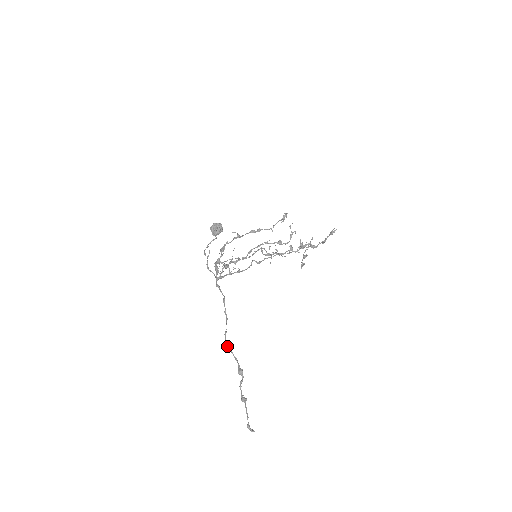
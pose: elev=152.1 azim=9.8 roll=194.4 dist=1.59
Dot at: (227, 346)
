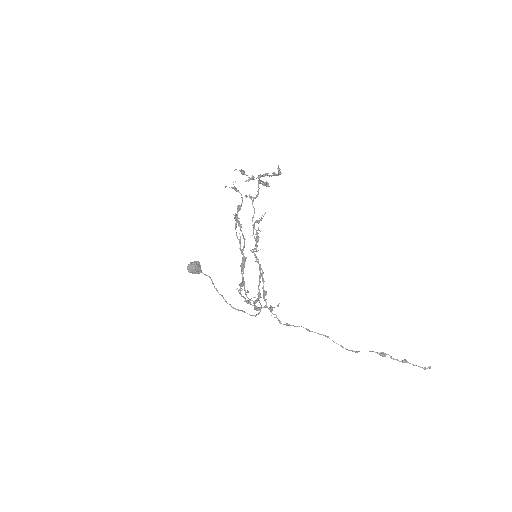
Dot at: occluded
